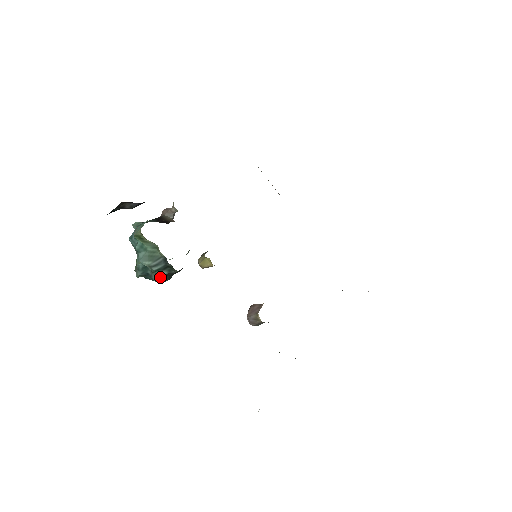
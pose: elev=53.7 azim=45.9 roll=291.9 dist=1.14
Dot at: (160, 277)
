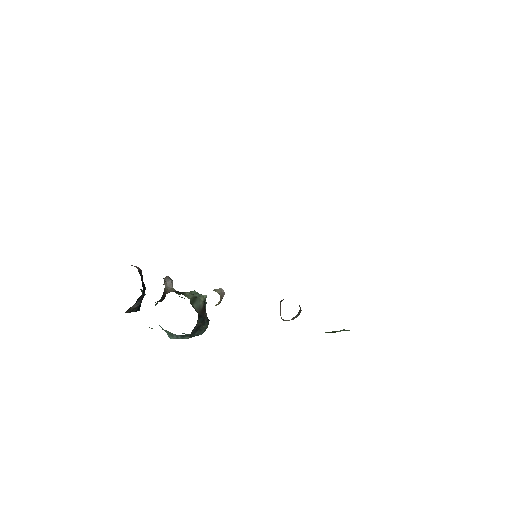
Dot at: occluded
